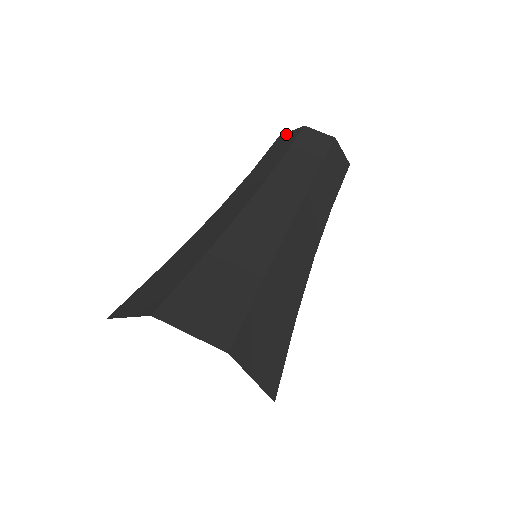
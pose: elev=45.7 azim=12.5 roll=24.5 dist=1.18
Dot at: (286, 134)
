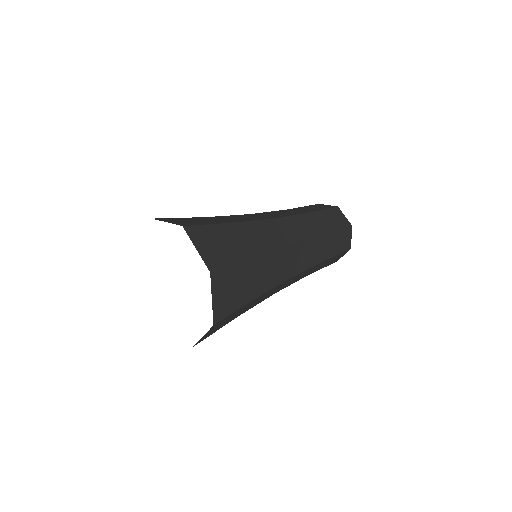
Dot at: (341, 213)
